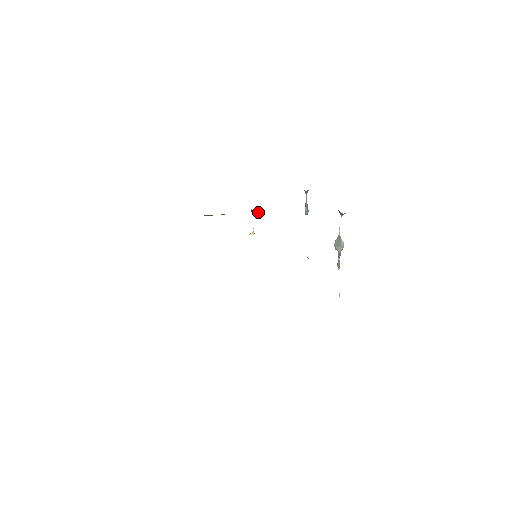
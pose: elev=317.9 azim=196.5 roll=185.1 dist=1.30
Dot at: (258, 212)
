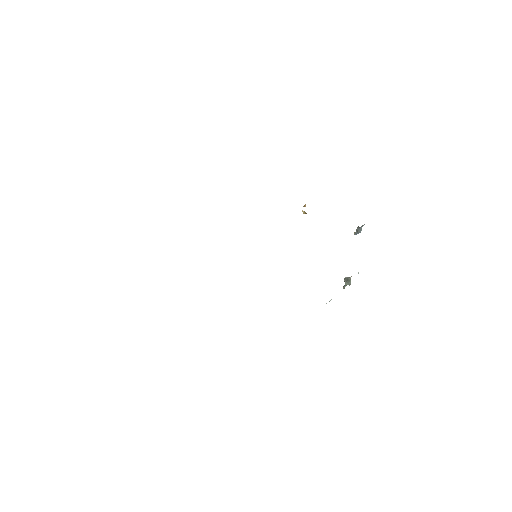
Dot at: occluded
